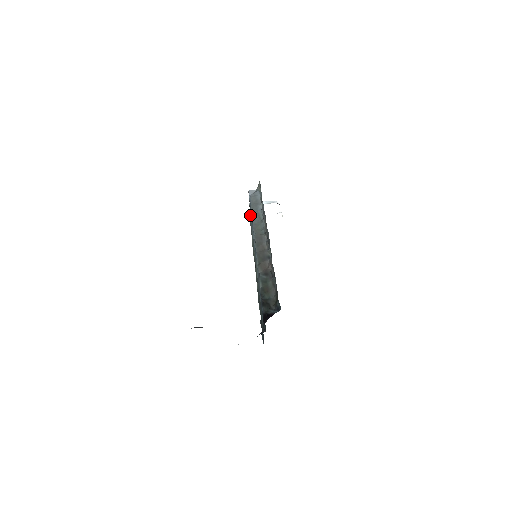
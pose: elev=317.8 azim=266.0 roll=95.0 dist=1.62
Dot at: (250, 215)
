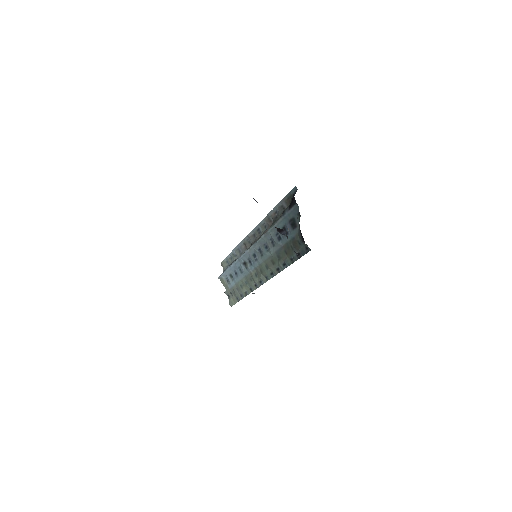
Dot at: (231, 284)
